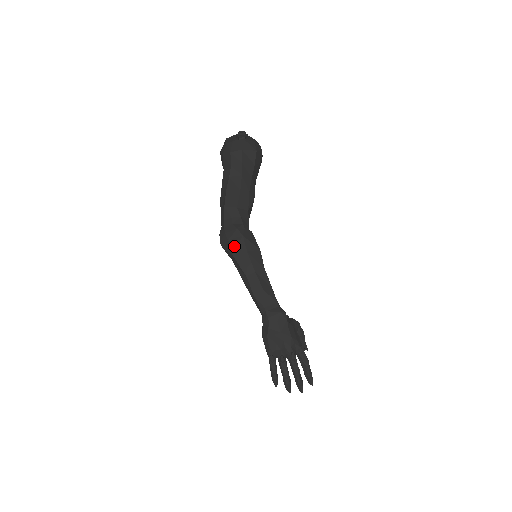
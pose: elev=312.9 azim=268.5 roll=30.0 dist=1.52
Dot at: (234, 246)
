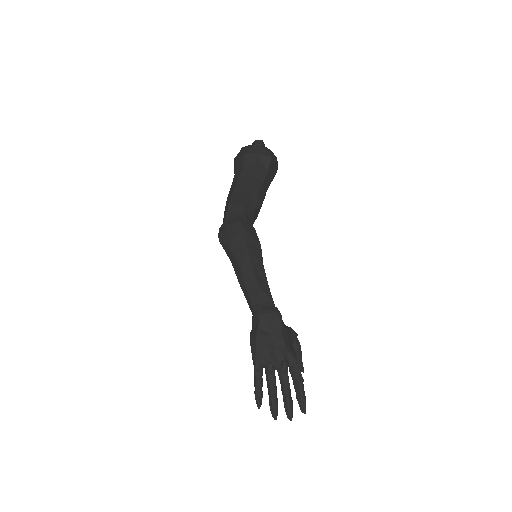
Dot at: (232, 238)
